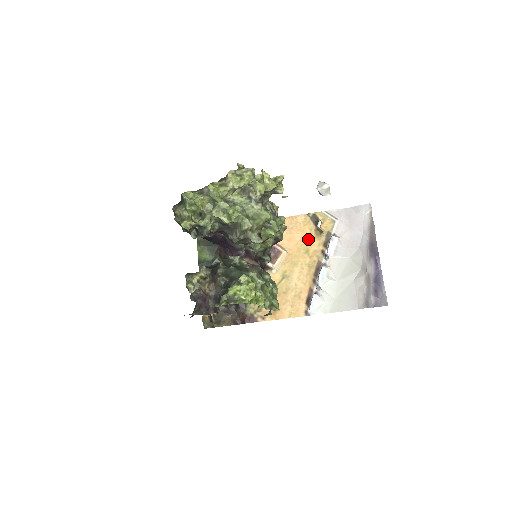
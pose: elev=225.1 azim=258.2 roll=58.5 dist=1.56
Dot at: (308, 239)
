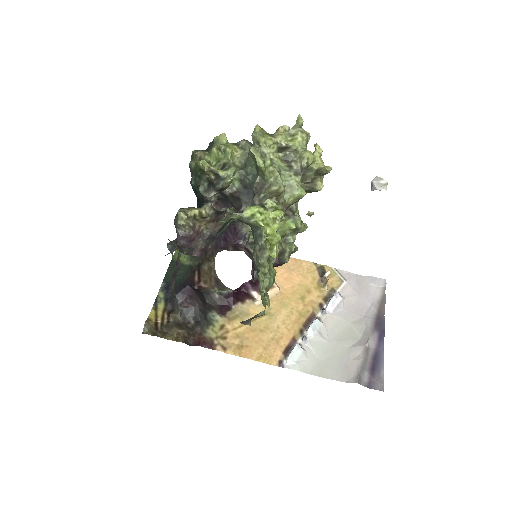
Dot at: (308, 286)
